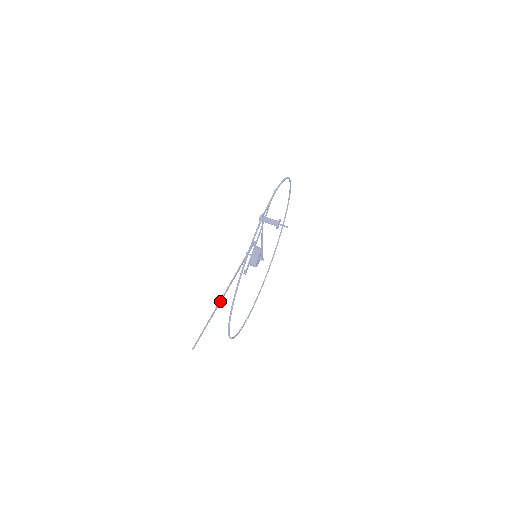
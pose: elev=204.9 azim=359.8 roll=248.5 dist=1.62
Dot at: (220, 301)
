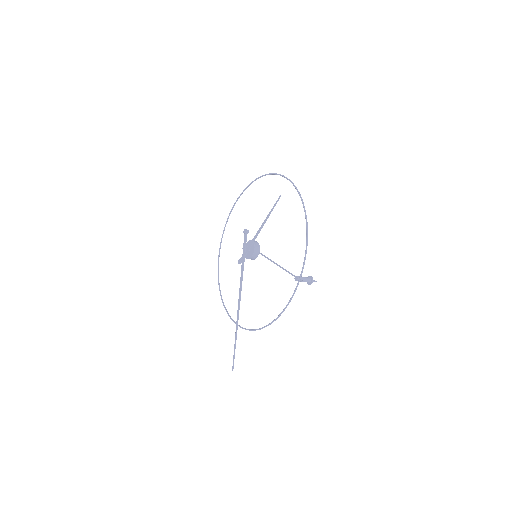
Dot at: (238, 316)
